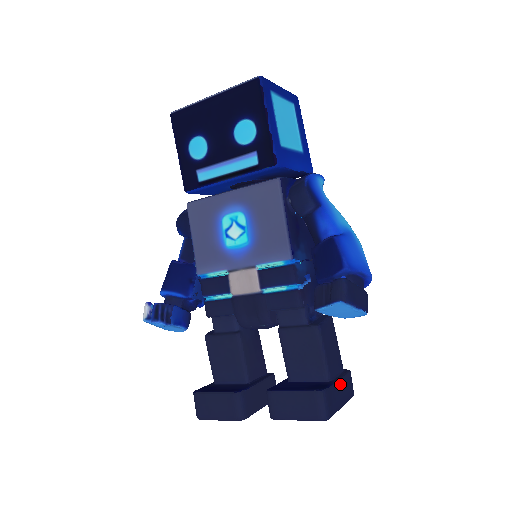
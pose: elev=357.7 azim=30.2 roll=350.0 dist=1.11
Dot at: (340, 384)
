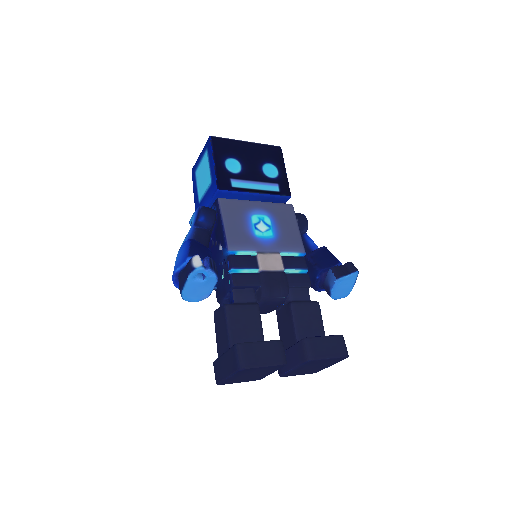
Dot at: occluded
